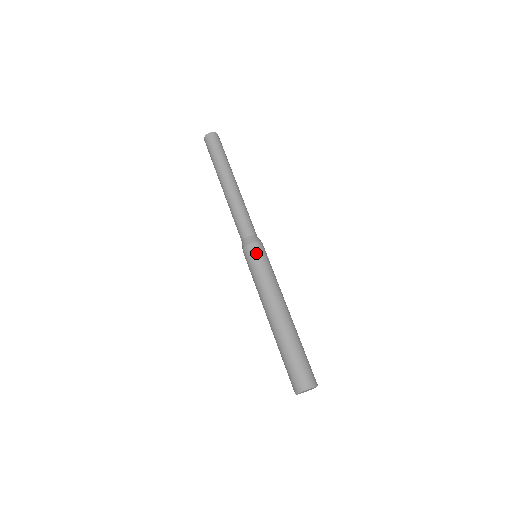
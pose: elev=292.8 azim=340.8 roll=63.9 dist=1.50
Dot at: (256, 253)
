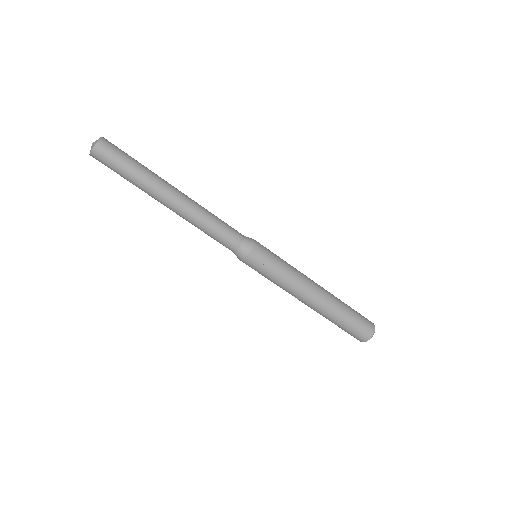
Dot at: (252, 267)
